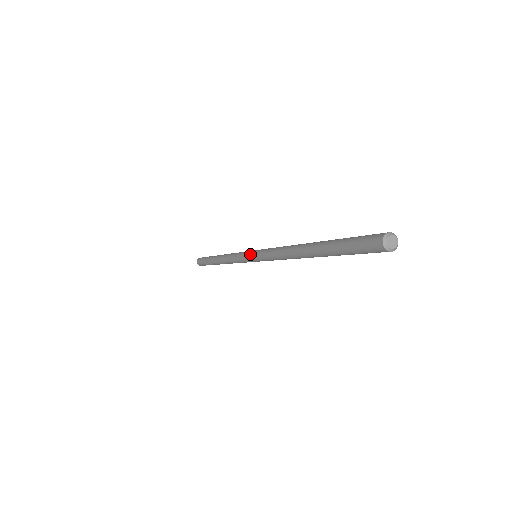
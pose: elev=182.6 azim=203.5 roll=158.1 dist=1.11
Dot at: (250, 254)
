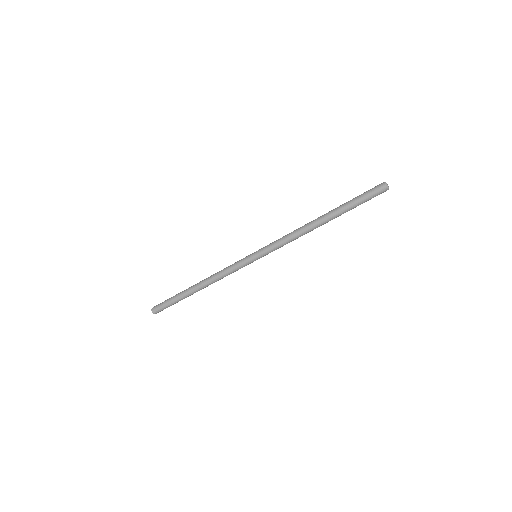
Dot at: (253, 255)
